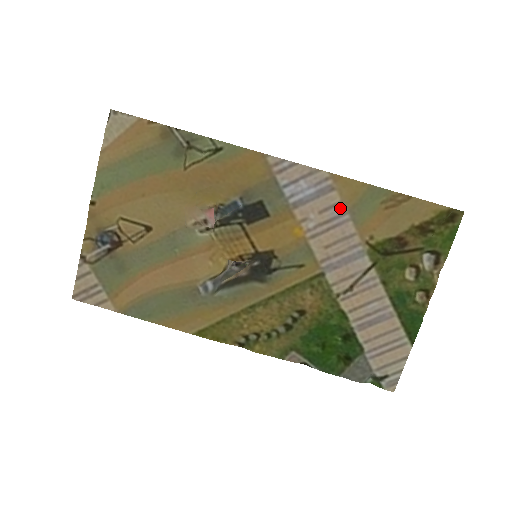
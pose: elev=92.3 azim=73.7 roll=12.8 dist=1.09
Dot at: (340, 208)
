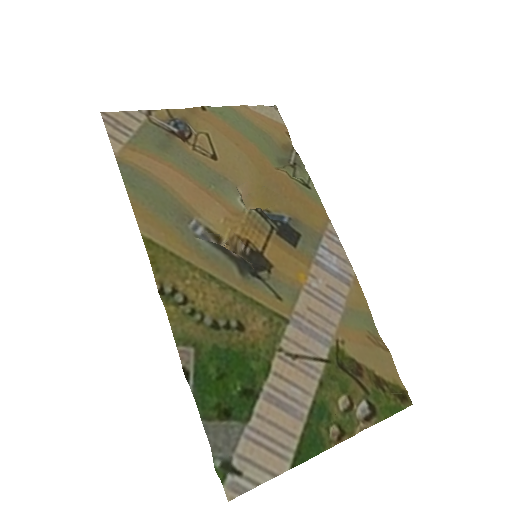
Dot at: (342, 299)
